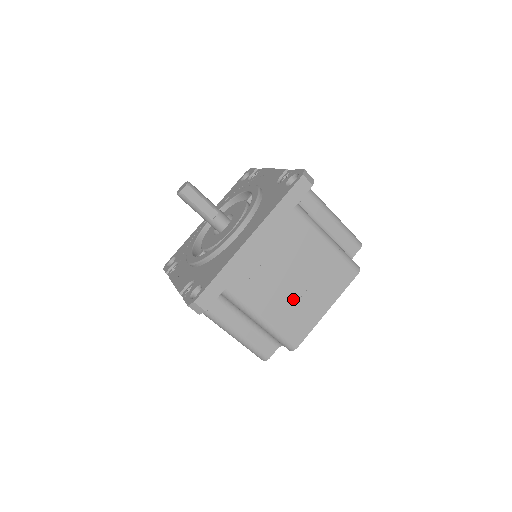
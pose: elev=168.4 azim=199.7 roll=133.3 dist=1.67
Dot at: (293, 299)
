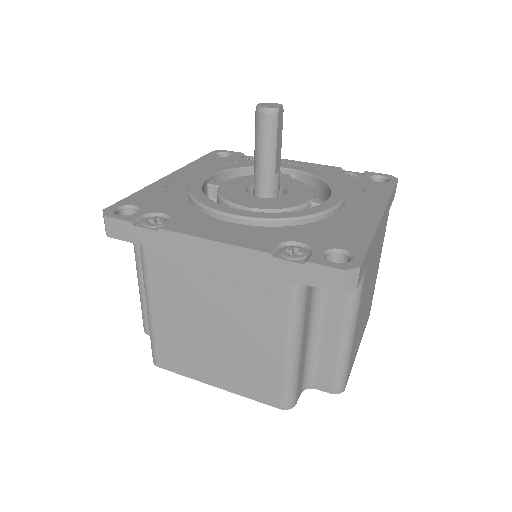
Dot at: (362, 318)
